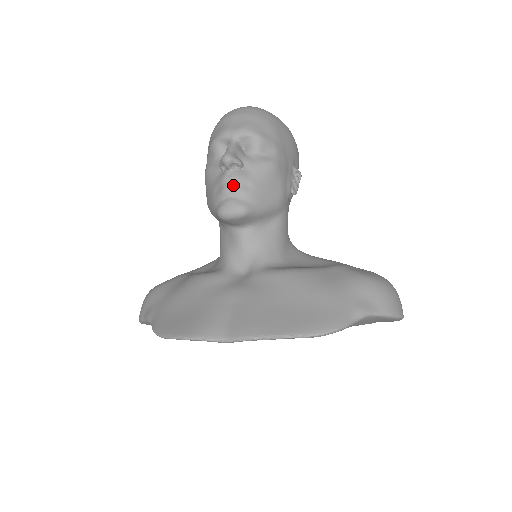
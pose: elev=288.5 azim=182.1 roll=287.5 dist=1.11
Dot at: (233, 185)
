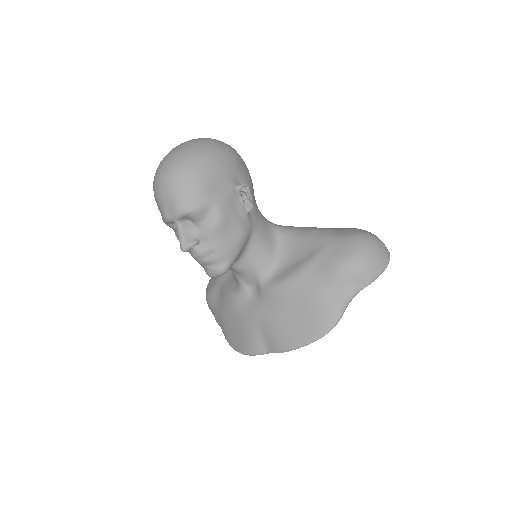
Dot at: (203, 260)
